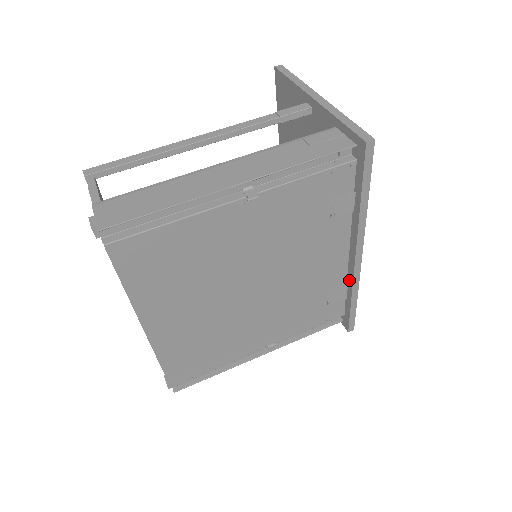
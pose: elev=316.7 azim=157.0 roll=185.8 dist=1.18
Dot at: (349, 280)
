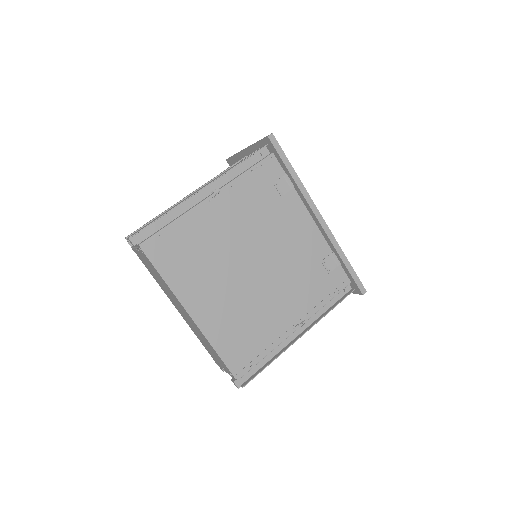
Dot at: (330, 244)
